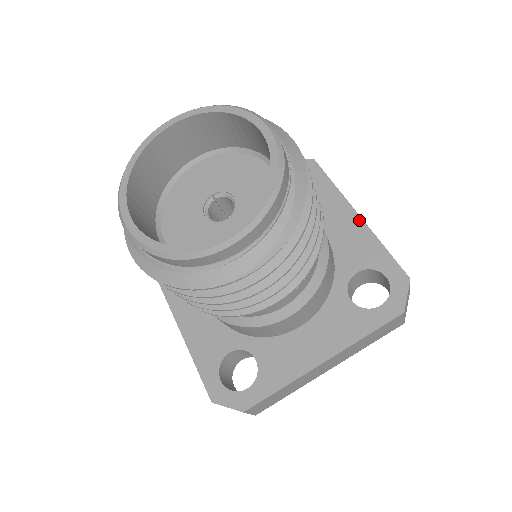
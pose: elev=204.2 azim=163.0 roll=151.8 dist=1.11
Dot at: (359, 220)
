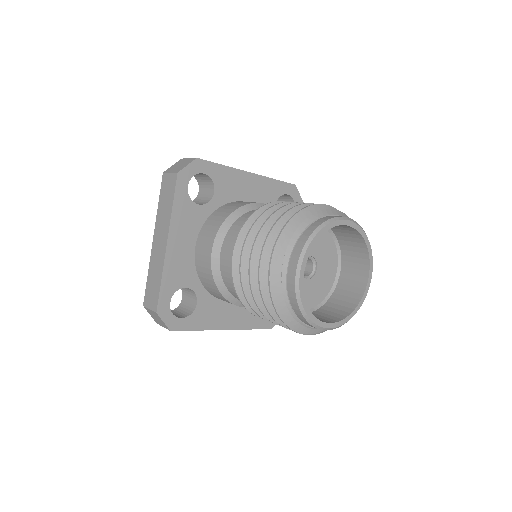
Dot at: occluded
